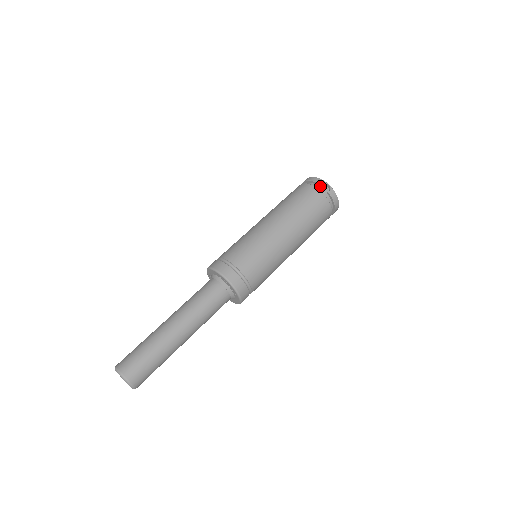
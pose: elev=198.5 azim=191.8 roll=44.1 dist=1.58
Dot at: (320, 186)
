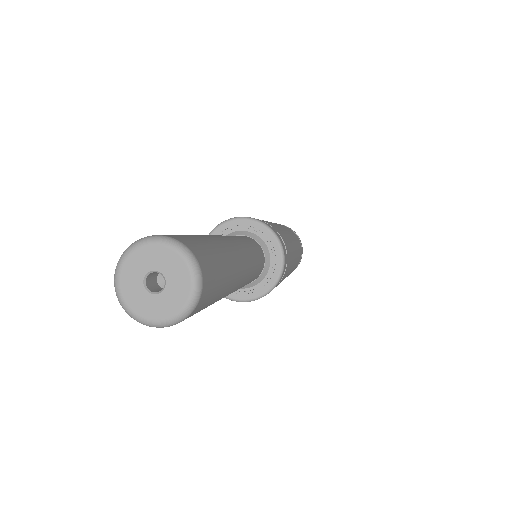
Dot at: occluded
